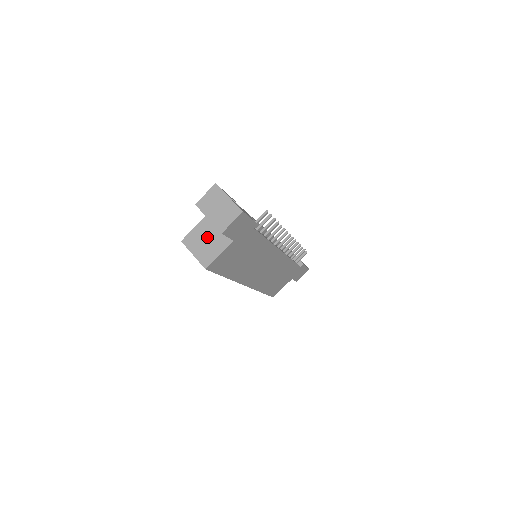
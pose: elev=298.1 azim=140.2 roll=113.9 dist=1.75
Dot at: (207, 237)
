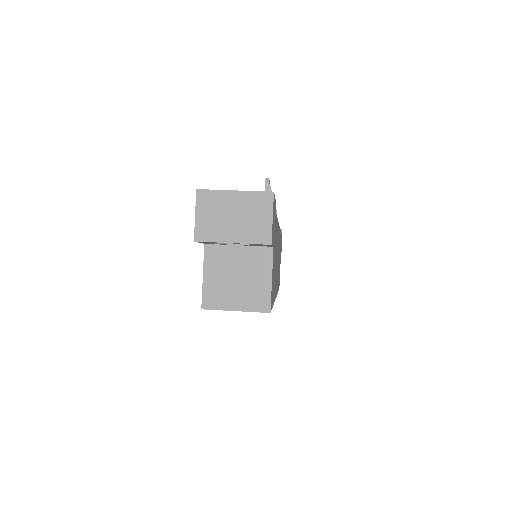
Dot at: (233, 273)
